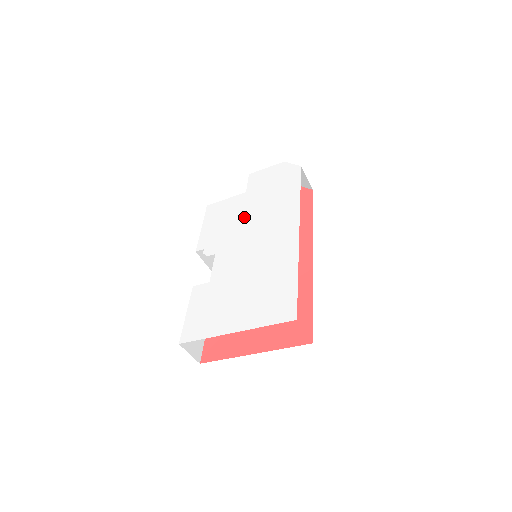
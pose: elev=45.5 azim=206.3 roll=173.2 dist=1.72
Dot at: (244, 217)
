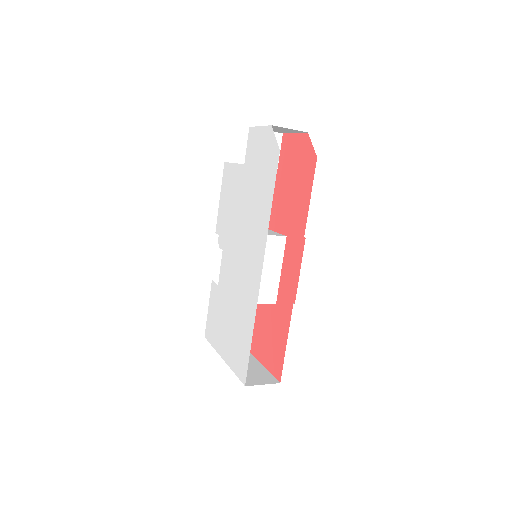
Dot at: (239, 211)
